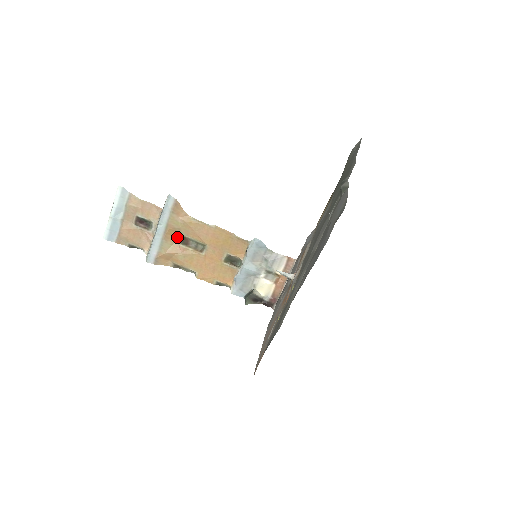
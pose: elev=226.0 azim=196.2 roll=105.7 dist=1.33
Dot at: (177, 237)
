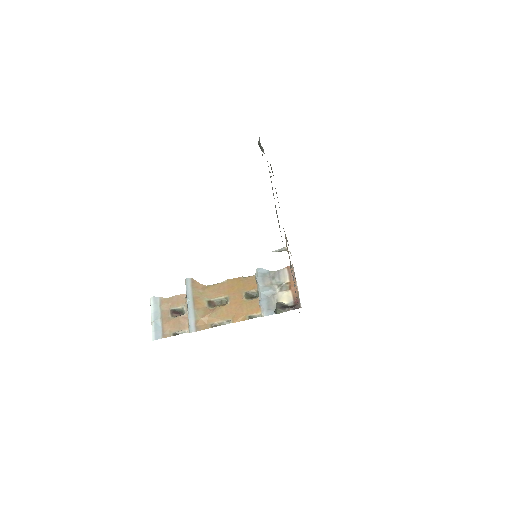
Dot at: (204, 304)
